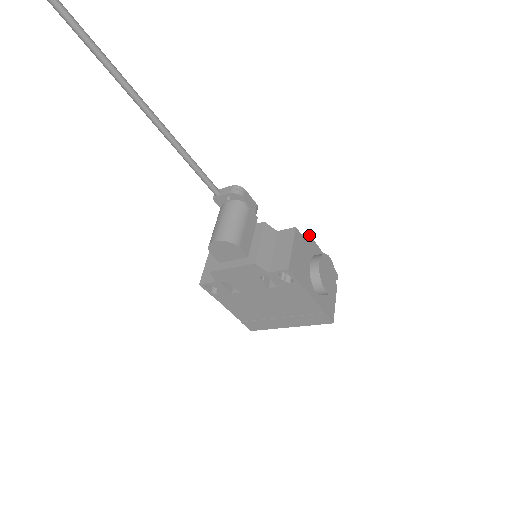
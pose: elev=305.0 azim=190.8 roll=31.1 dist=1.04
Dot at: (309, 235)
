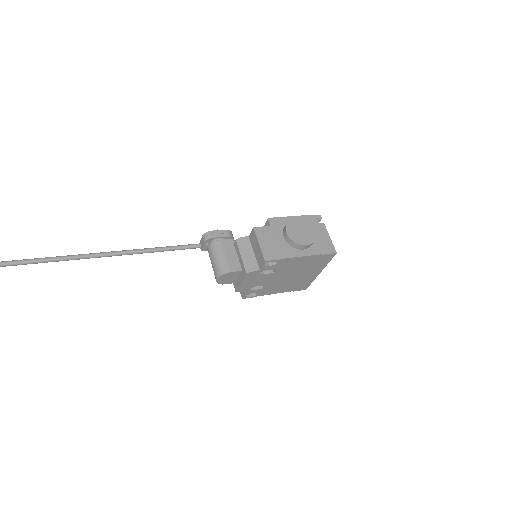
Dot at: (270, 219)
